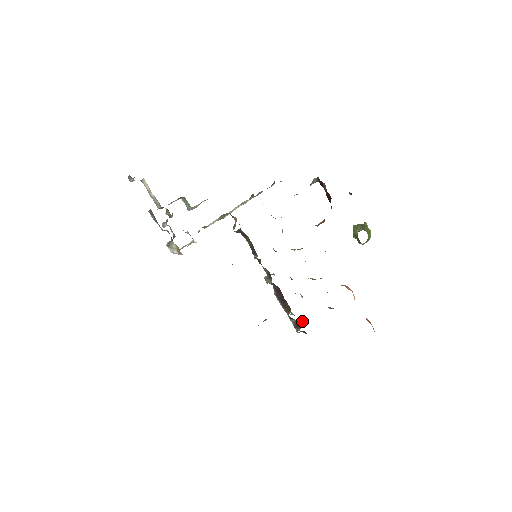
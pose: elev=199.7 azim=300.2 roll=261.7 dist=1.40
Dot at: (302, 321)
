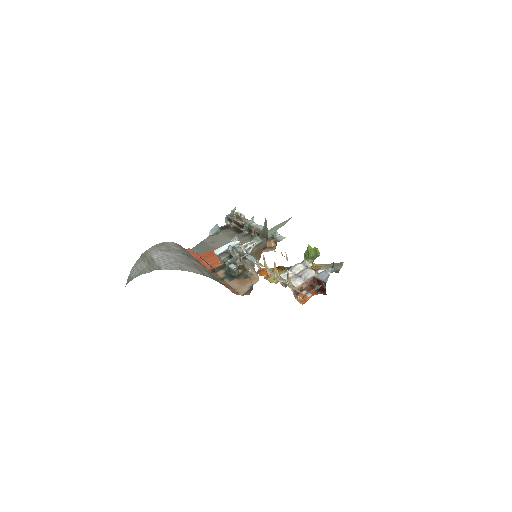
Dot at: occluded
